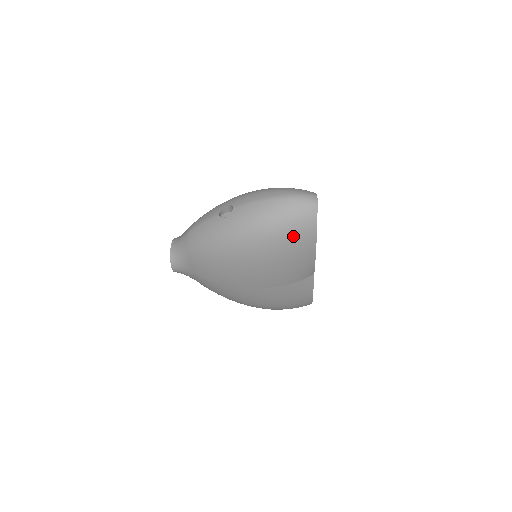
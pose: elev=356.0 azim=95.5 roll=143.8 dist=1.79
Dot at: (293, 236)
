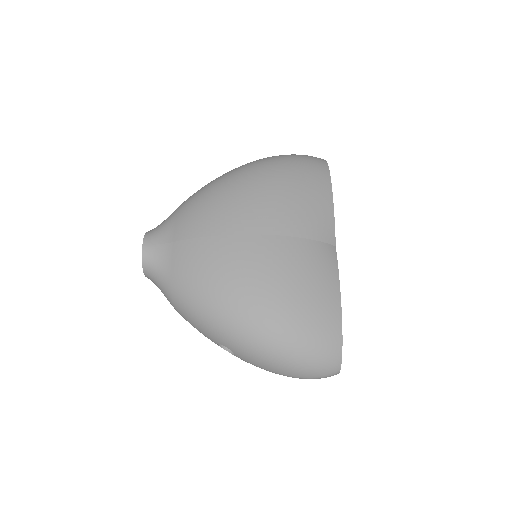
Dot at: (305, 164)
